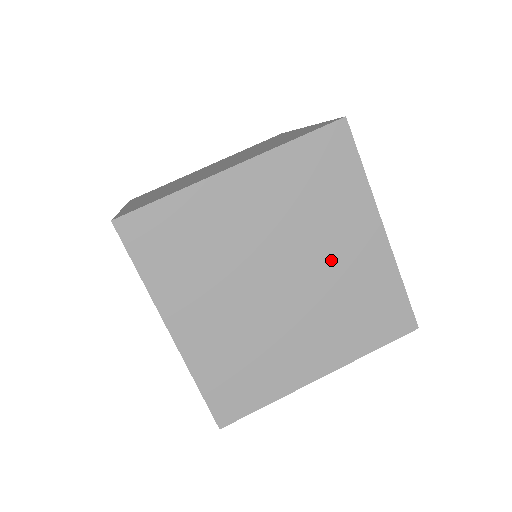
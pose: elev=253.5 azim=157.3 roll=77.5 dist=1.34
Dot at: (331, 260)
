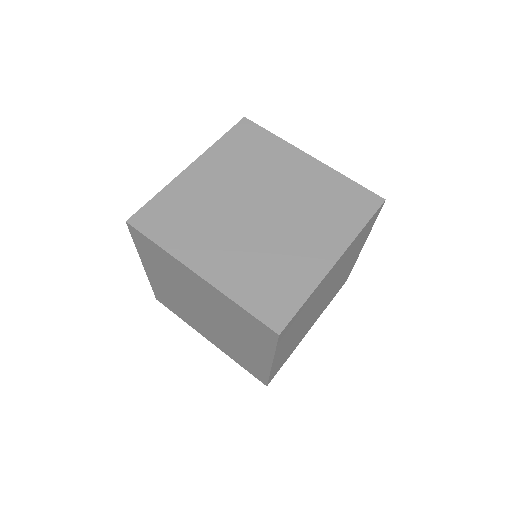
Dot at: (287, 186)
